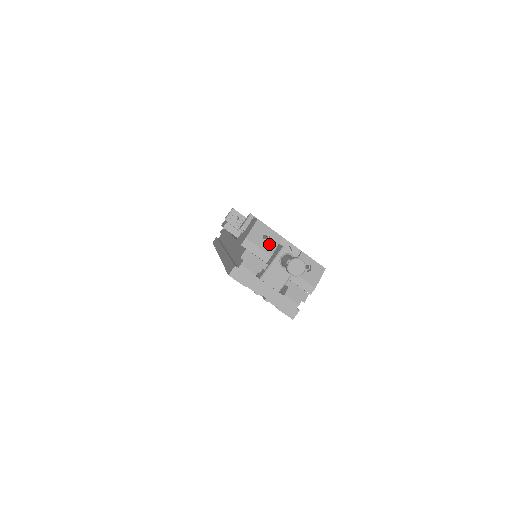
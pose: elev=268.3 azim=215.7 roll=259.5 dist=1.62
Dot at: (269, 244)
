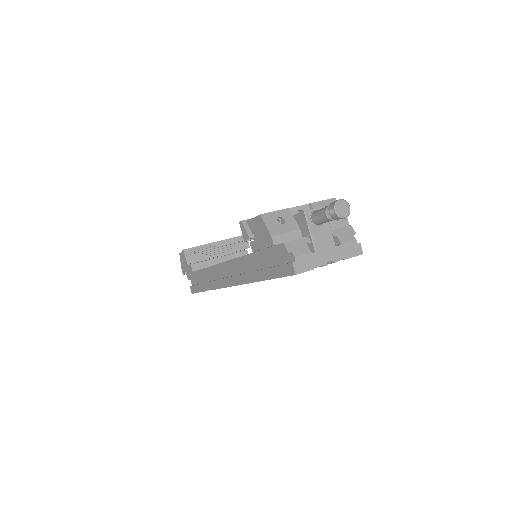
Dot at: (288, 223)
